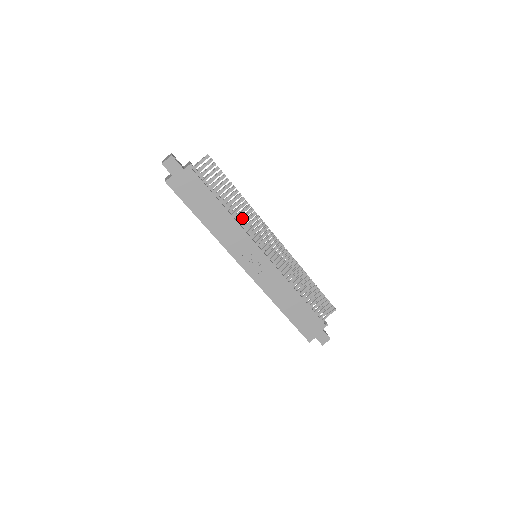
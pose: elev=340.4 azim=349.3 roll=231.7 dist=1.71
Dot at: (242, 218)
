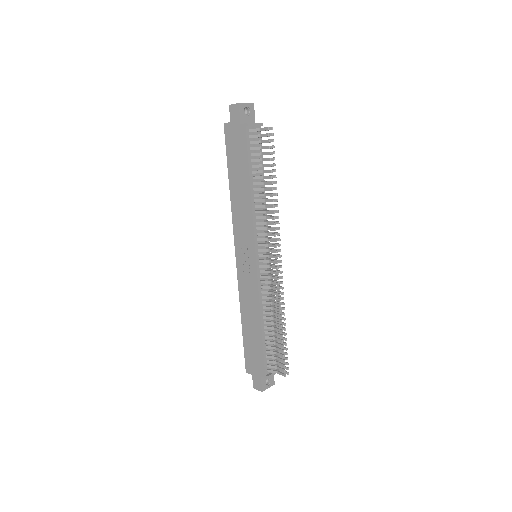
Dot at: (262, 211)
